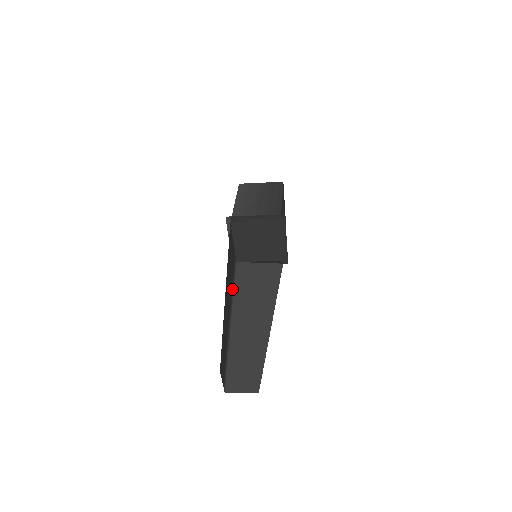
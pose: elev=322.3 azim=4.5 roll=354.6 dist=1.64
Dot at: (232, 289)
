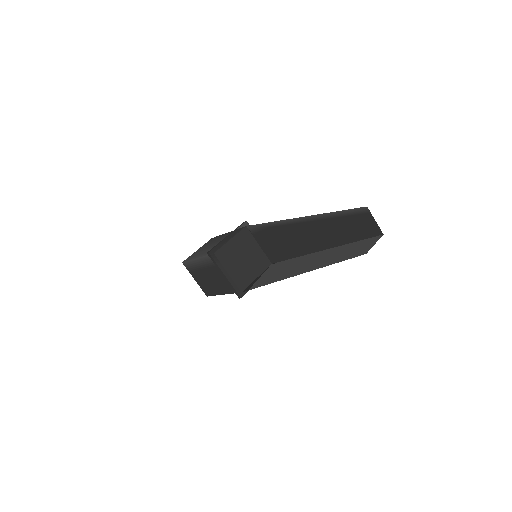
Dot at: occluded
